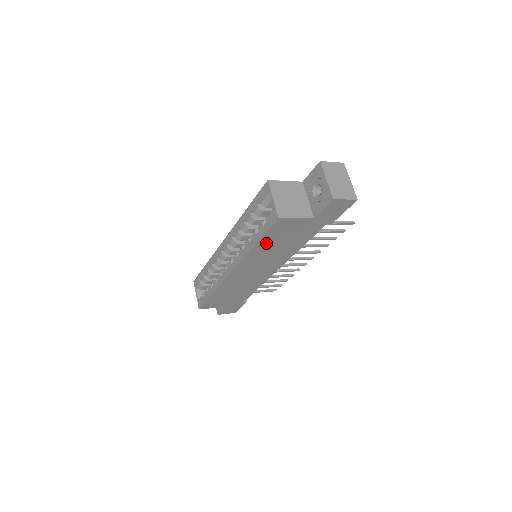
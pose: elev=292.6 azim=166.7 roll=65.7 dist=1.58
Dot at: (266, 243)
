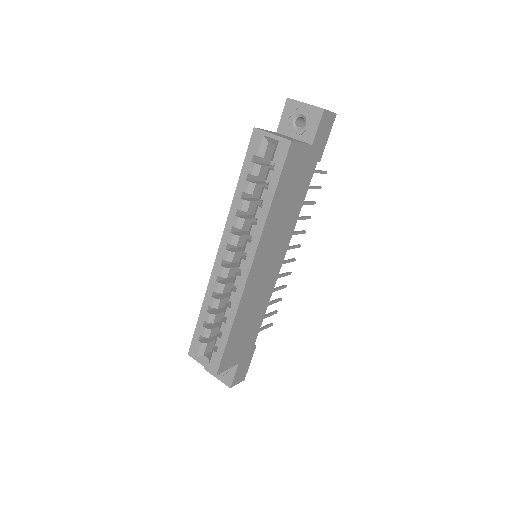
Dot at: (280, 197)
